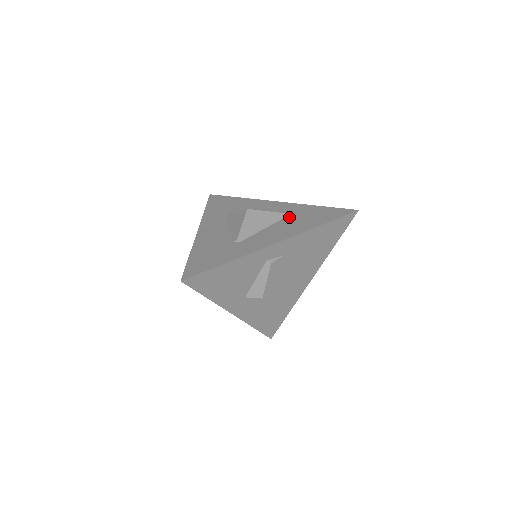
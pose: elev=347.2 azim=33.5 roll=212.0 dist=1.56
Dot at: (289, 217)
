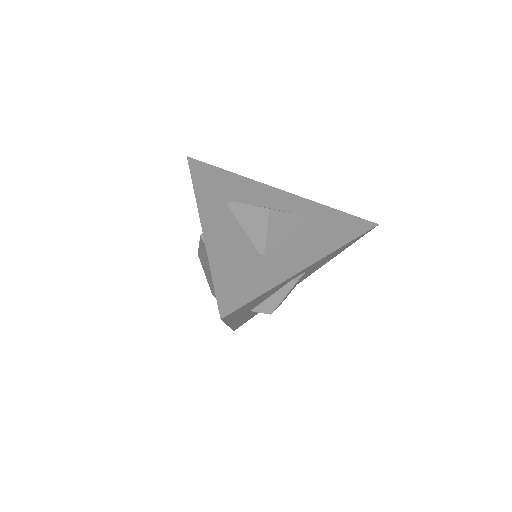
Dot at: (308, 221)
